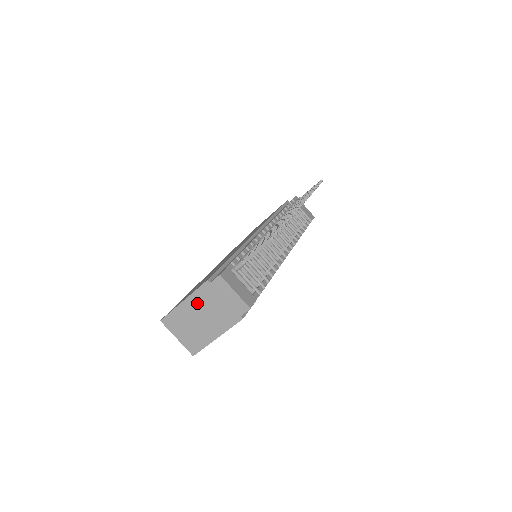
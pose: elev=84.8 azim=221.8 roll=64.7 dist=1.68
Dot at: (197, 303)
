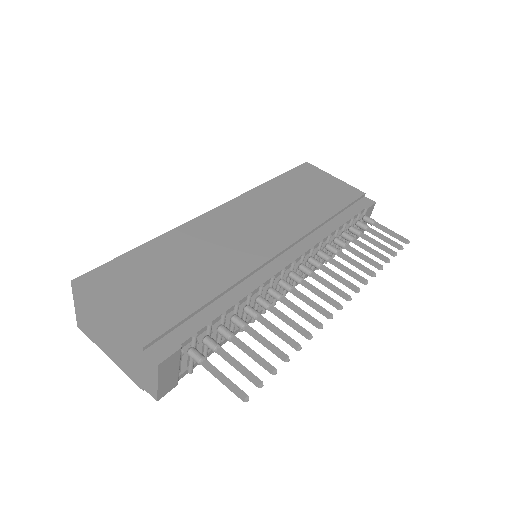
Dot at: (117, 332)
